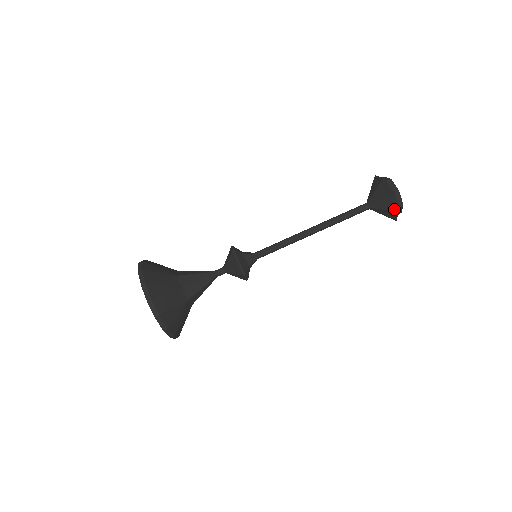
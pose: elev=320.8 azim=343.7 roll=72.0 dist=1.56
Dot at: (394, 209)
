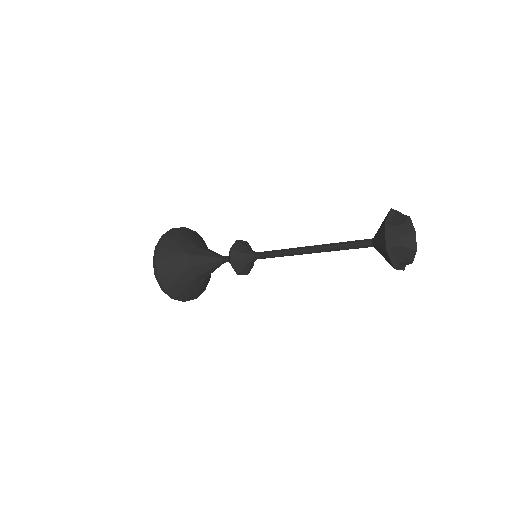
Dot at: (390, 264)
